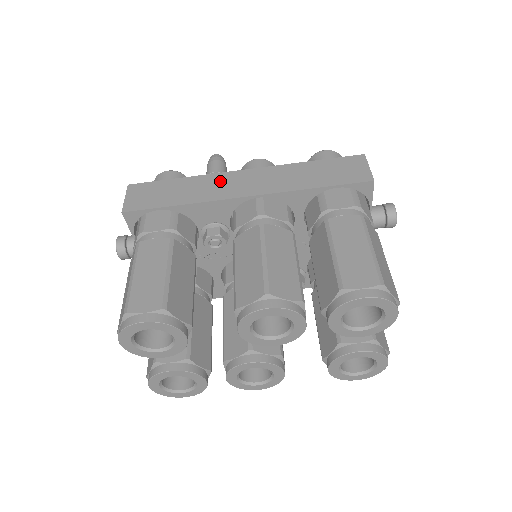
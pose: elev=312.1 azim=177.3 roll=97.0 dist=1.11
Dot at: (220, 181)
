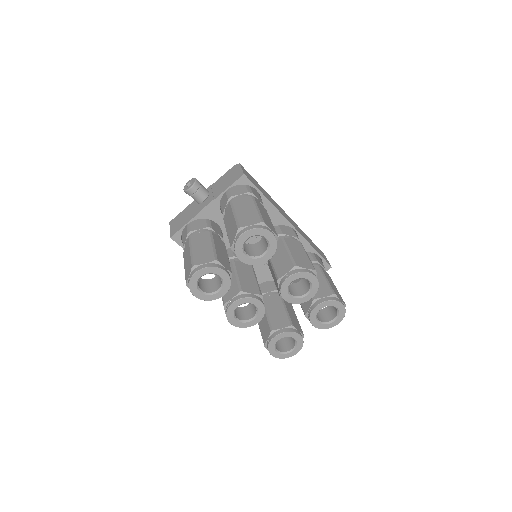
Dot at: (279, 207)
